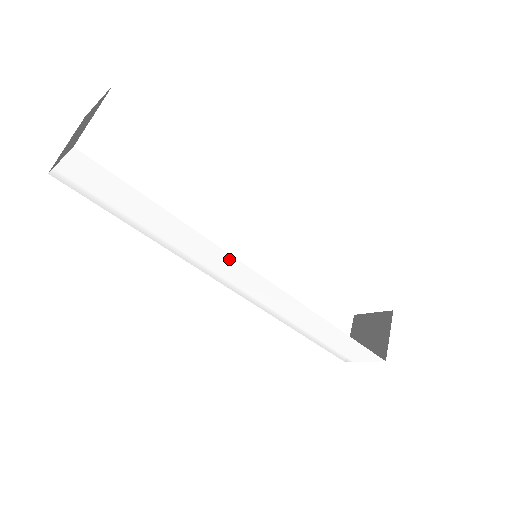
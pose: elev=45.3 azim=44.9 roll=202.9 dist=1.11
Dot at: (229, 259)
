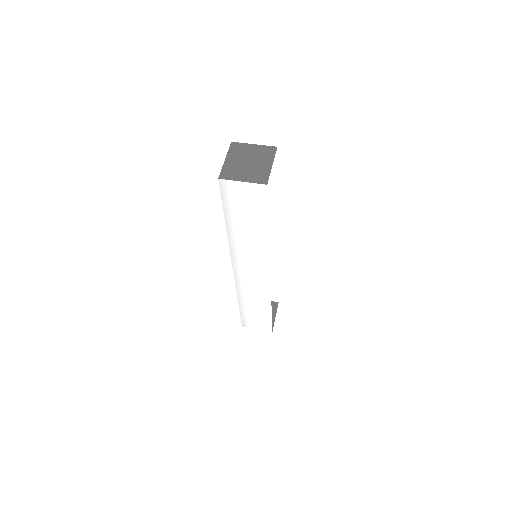
Dot at: (264, 260)
